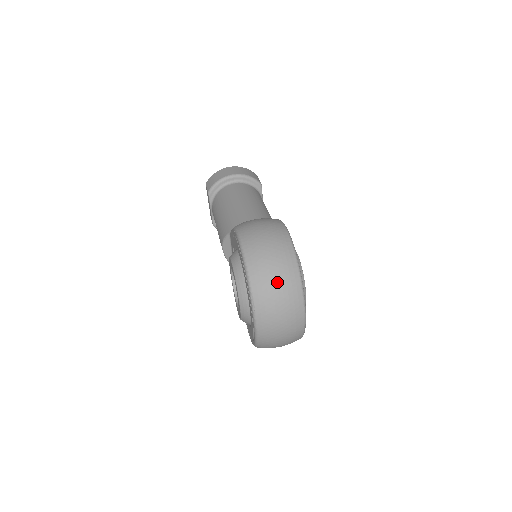
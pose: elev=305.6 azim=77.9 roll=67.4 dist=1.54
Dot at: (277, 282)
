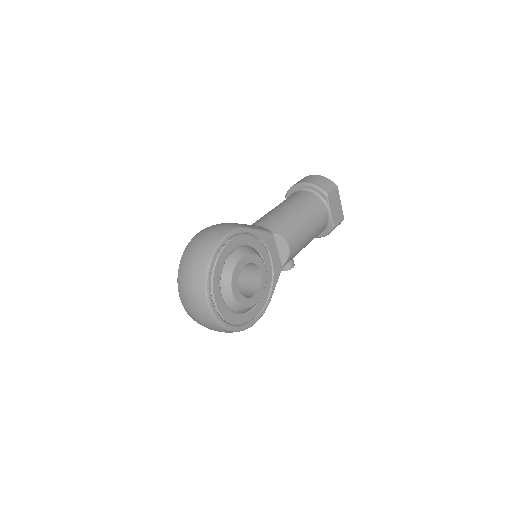
Dot at: (189, 273)
